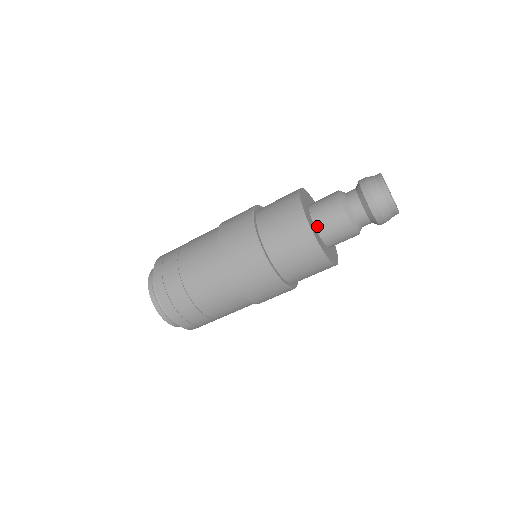
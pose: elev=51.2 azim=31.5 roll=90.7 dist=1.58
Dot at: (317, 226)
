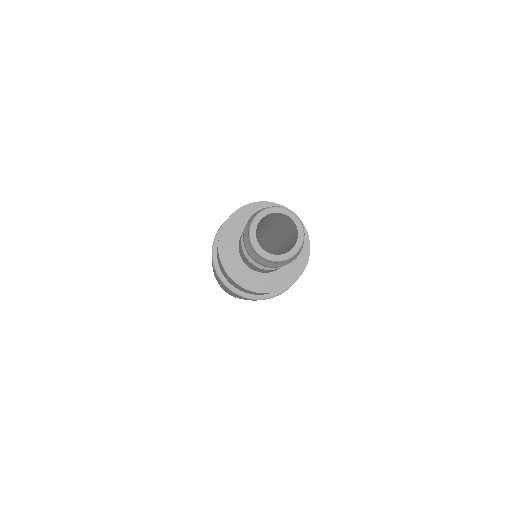
Dot at: (248, 266)
